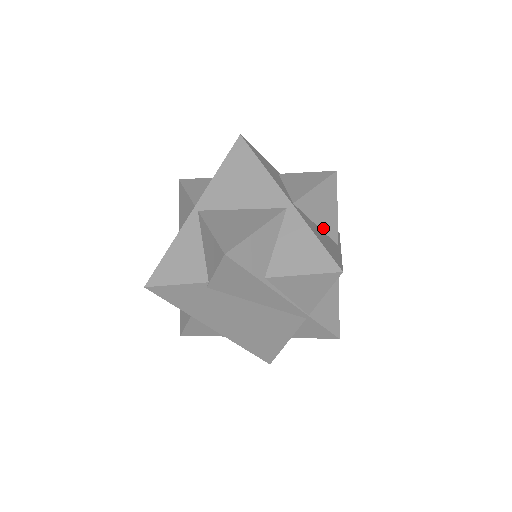
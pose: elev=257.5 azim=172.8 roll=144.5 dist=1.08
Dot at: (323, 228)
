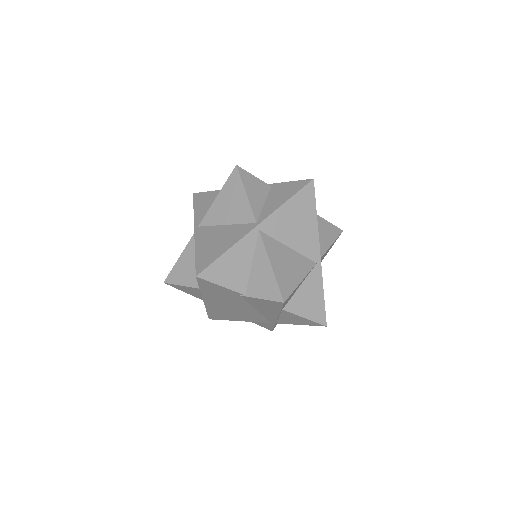
Dot at: occluded
